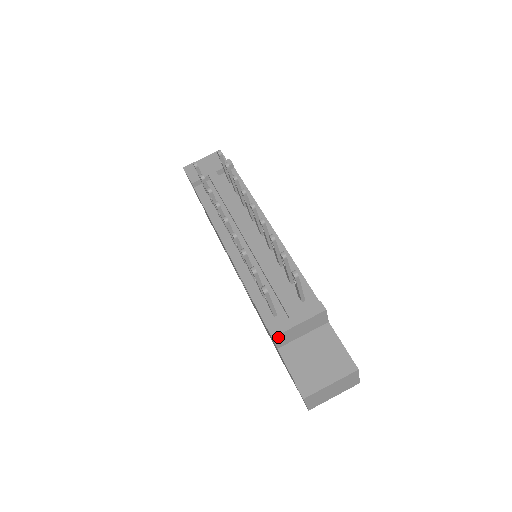
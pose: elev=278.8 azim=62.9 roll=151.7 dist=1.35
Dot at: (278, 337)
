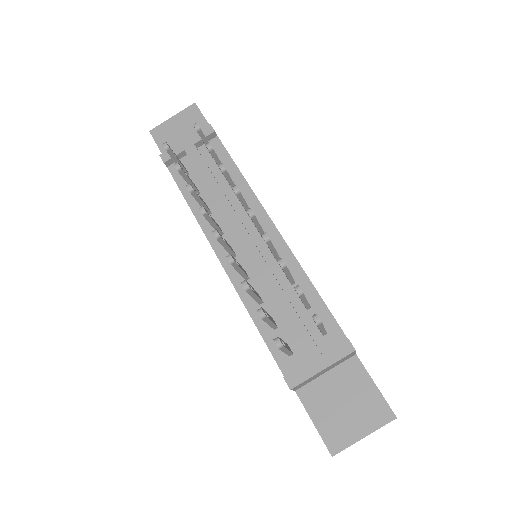
Dot at: (297, 386)
